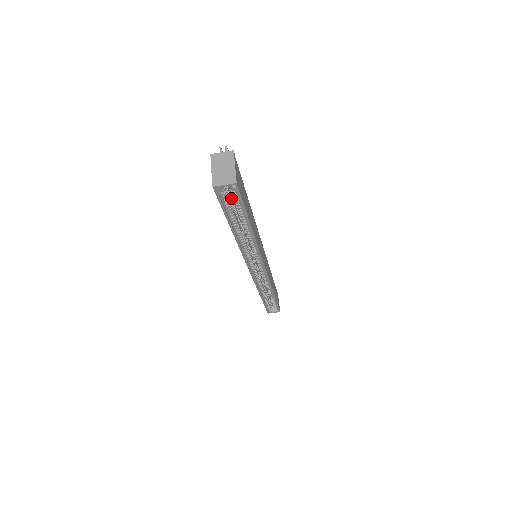
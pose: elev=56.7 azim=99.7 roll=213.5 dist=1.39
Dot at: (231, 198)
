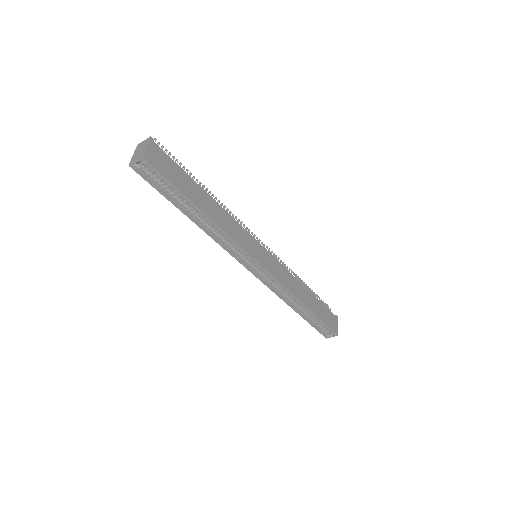
Dot at: (163, 179)
